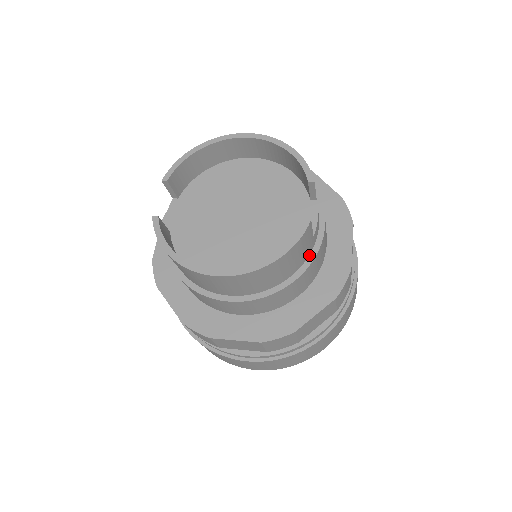
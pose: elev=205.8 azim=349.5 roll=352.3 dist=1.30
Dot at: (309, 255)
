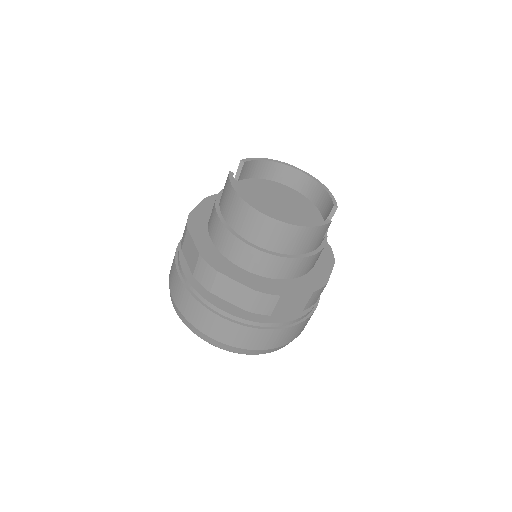
Dot at: (313, 251)
